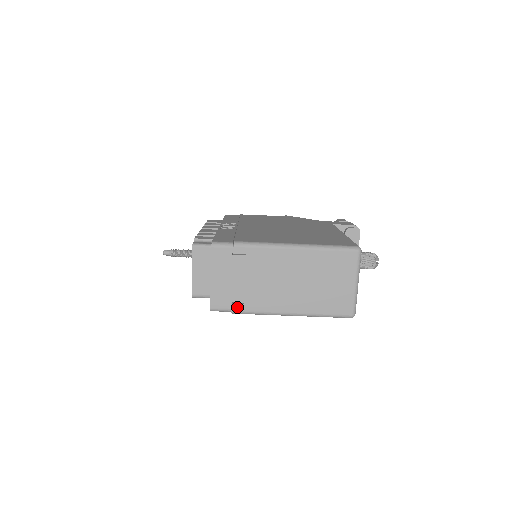
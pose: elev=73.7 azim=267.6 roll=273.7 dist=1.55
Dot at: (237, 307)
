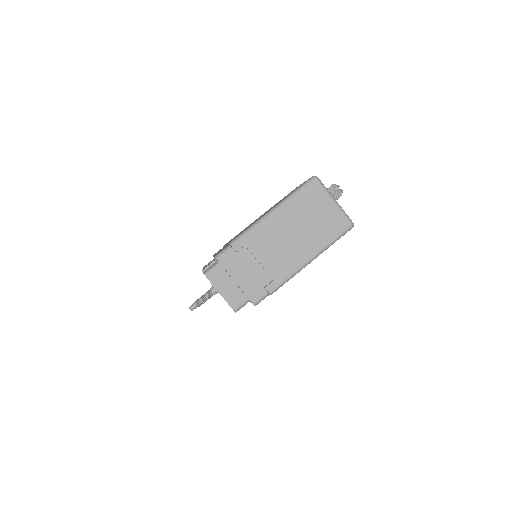
Dot at: (270, 287)
